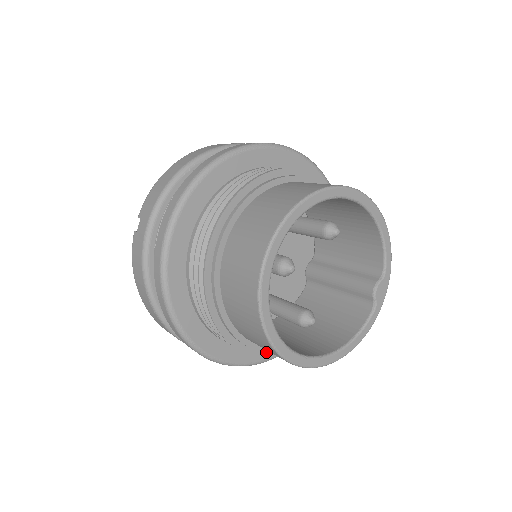
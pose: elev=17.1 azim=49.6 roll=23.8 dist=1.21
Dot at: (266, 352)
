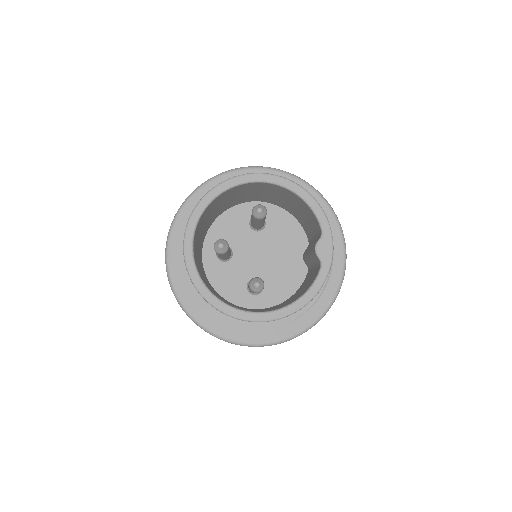
Dot at: (253, 324)
